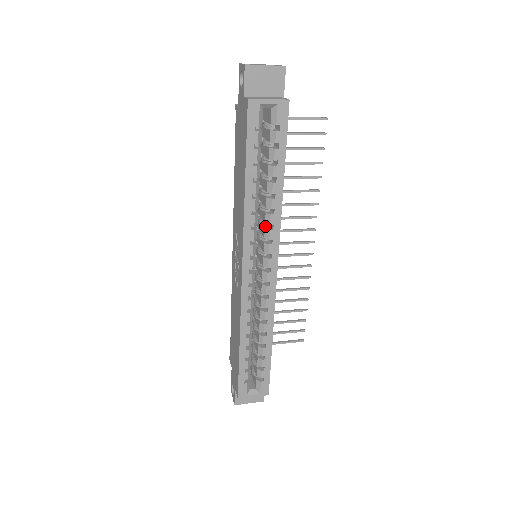
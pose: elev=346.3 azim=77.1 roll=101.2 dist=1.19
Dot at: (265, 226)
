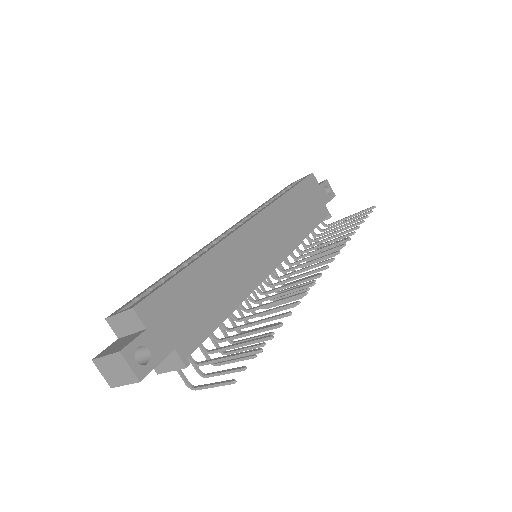
Dot at: occluded
